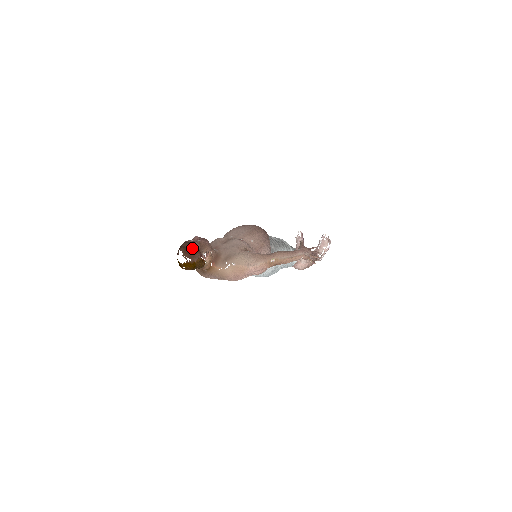
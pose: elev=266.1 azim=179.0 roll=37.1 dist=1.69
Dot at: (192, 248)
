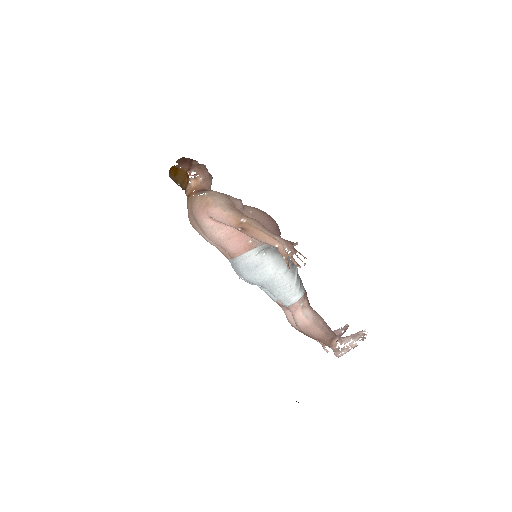
Dot at: (188, 160)
